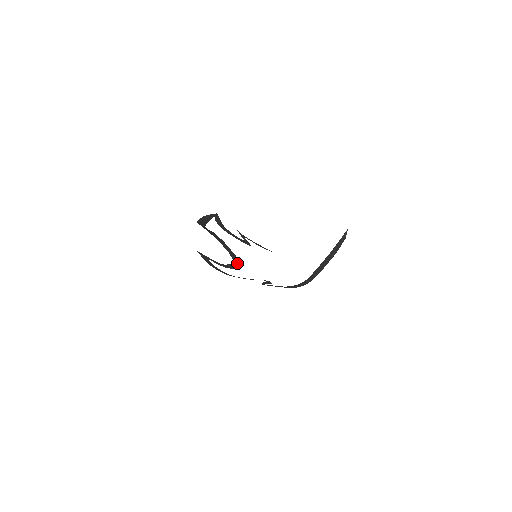
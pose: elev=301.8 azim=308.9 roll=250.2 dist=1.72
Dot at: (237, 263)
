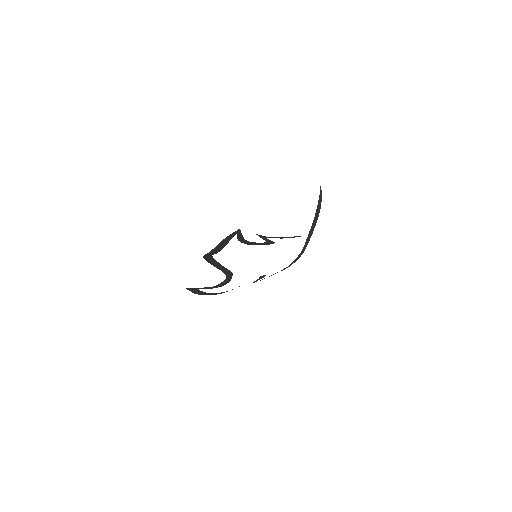
Dot at: (230, 276)
